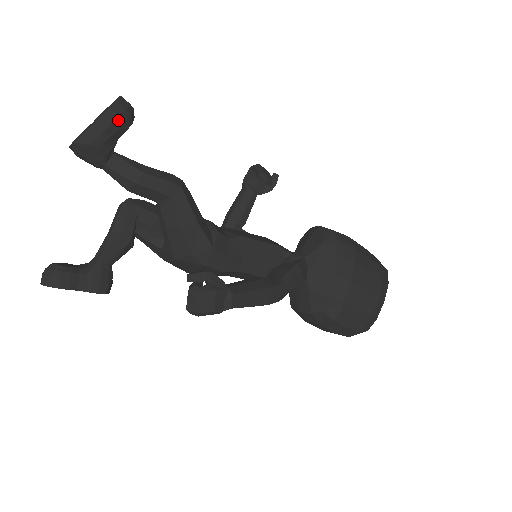
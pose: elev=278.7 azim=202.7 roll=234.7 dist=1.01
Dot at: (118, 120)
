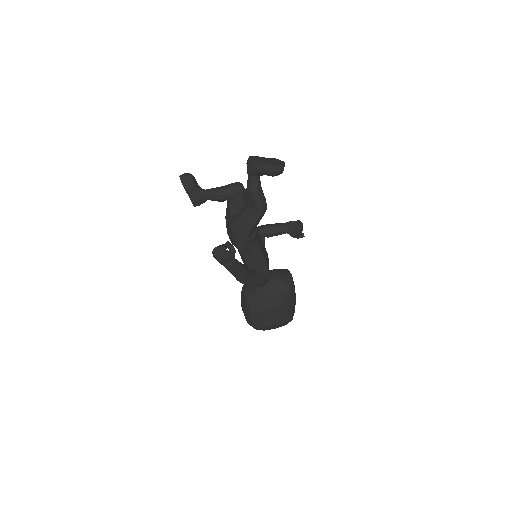
Dot at: (273, 172)
